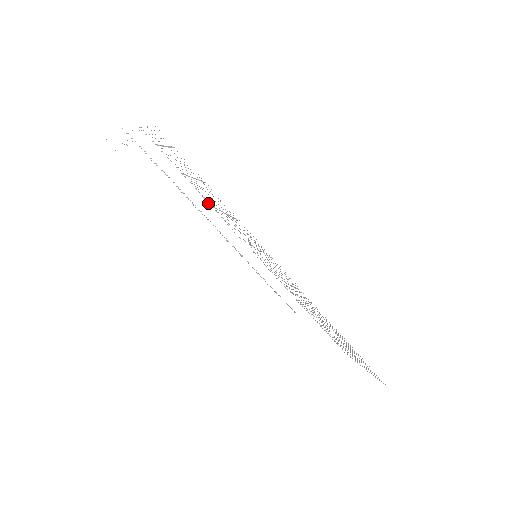
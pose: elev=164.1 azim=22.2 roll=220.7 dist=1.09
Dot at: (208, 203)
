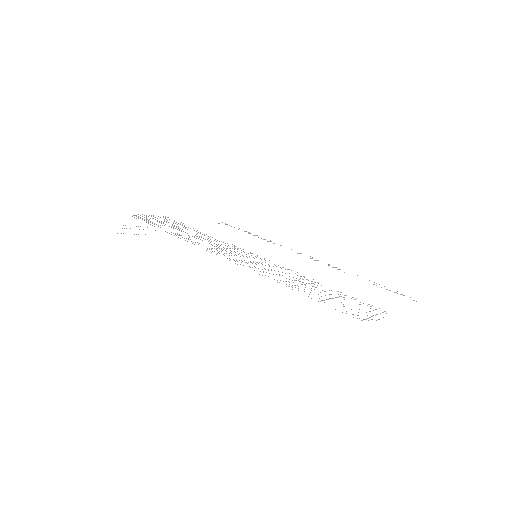
Dot at: (212, 237)
